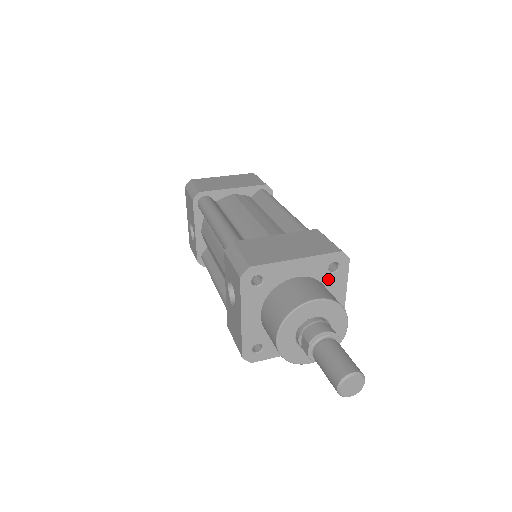
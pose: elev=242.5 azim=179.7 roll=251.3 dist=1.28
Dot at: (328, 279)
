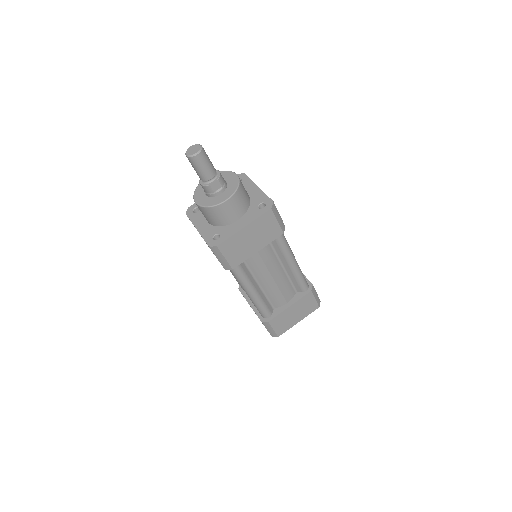
Dot at: (253, 209)
